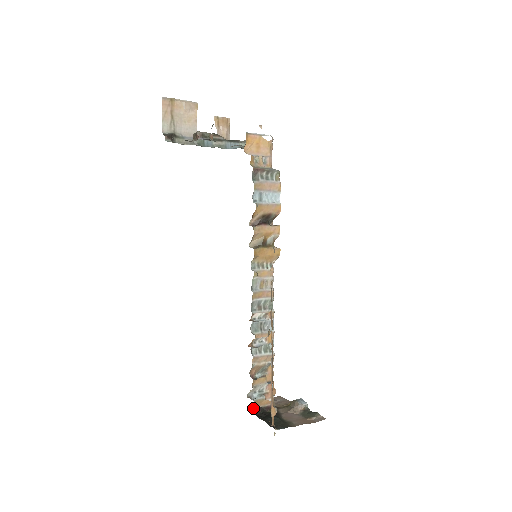
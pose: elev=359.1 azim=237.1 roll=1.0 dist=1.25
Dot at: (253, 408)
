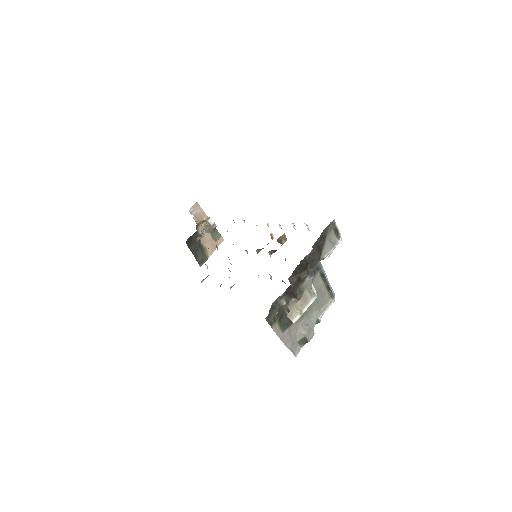
Dot at: (186, 241)
